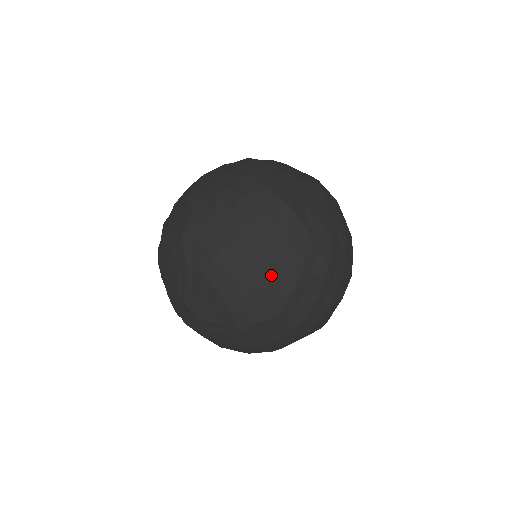
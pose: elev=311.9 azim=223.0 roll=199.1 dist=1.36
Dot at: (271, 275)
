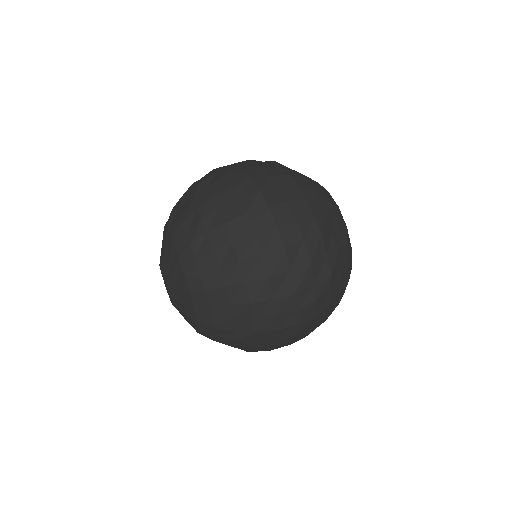
Dot at: (221, 242)
